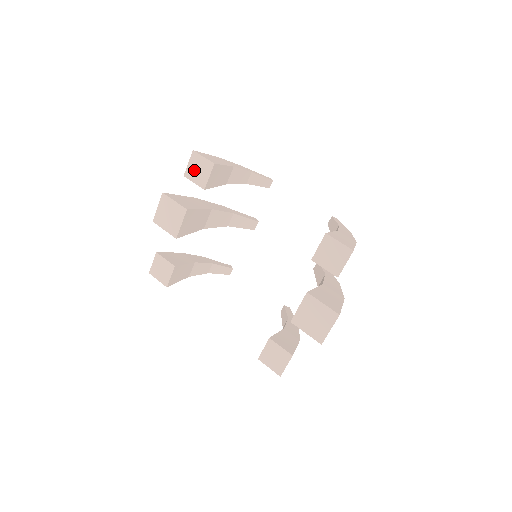
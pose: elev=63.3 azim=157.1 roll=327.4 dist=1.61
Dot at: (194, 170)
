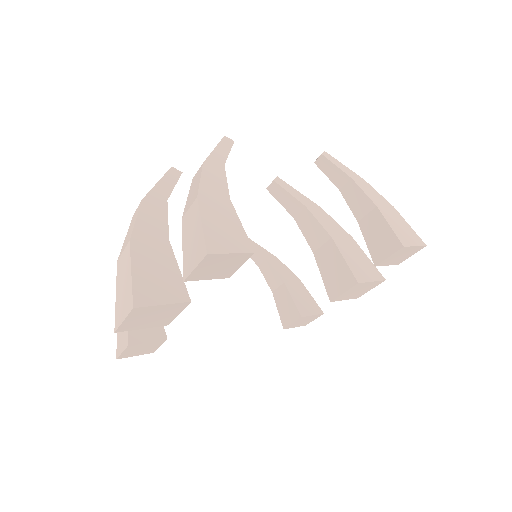
Dot at: (209, 270)
